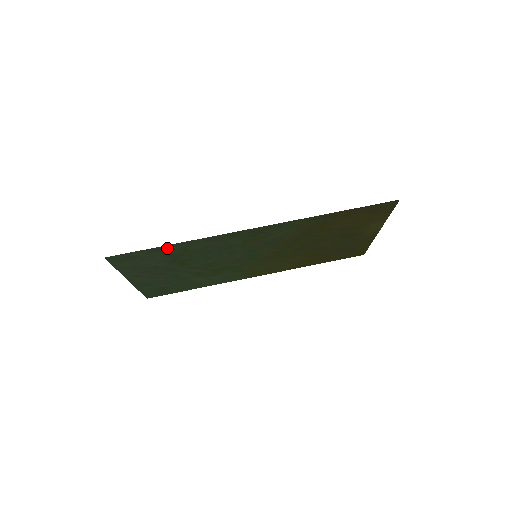
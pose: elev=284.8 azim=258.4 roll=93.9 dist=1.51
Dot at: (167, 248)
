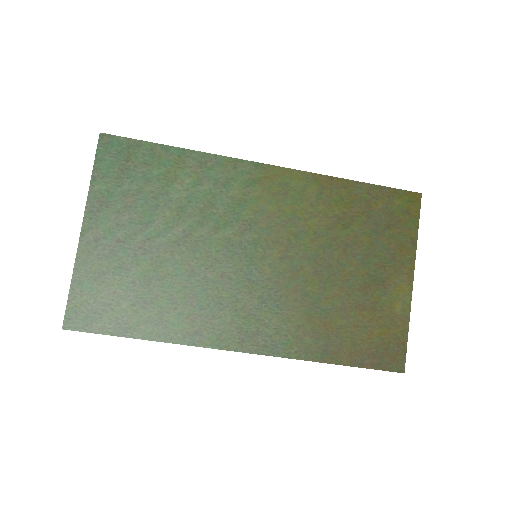
Dot at: (138, 329)
